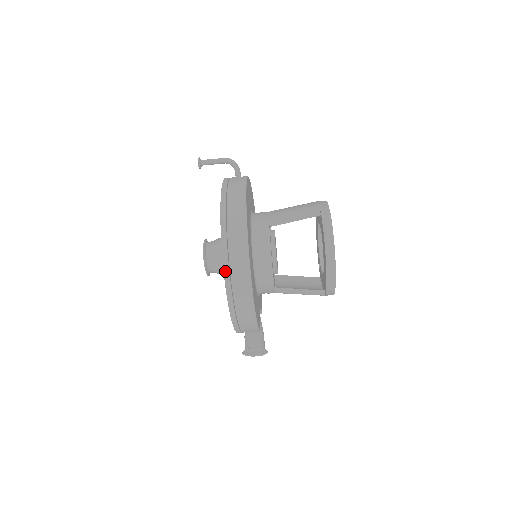
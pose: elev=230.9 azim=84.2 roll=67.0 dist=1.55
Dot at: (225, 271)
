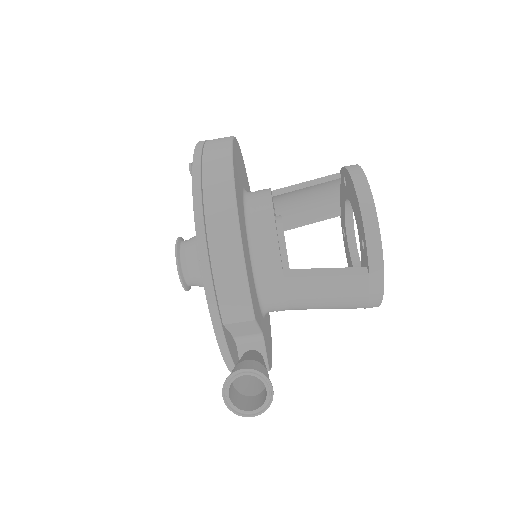
Dot at: (194, 163)
